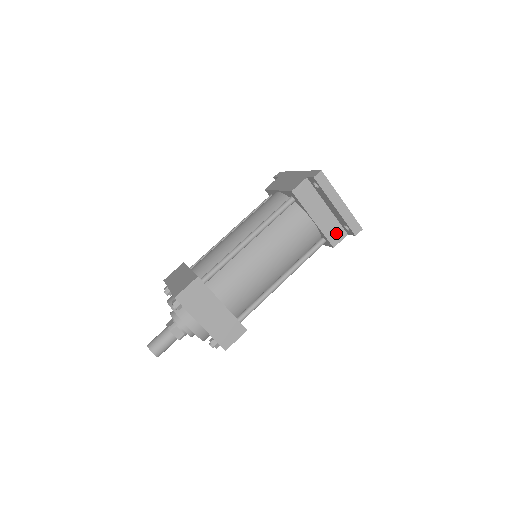
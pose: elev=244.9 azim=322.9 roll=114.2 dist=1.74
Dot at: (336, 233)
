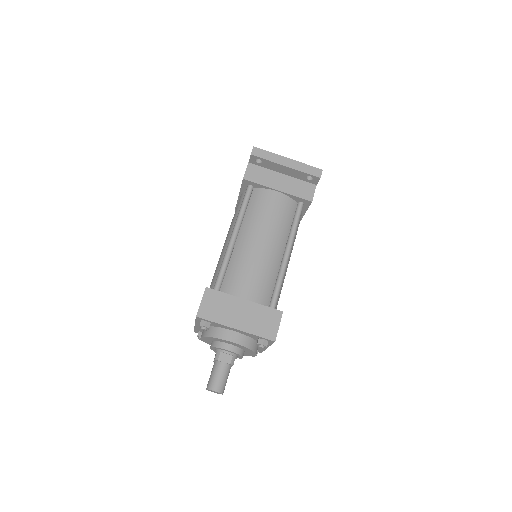
Dot at: (305, 190)
